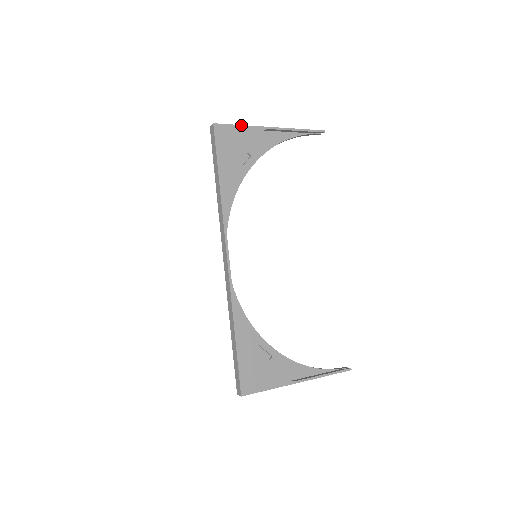
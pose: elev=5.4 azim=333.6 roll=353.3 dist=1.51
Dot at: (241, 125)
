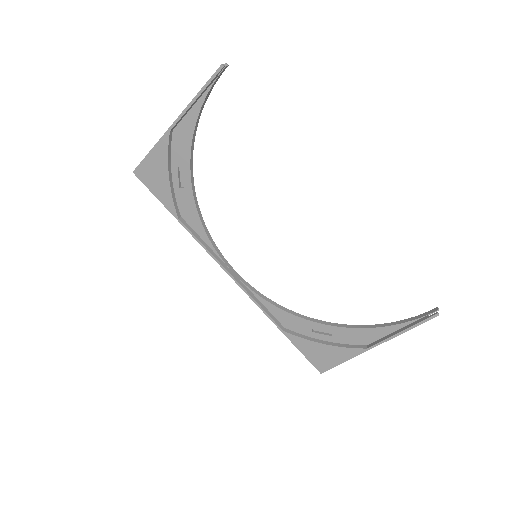
Dot at: (150, 151)
